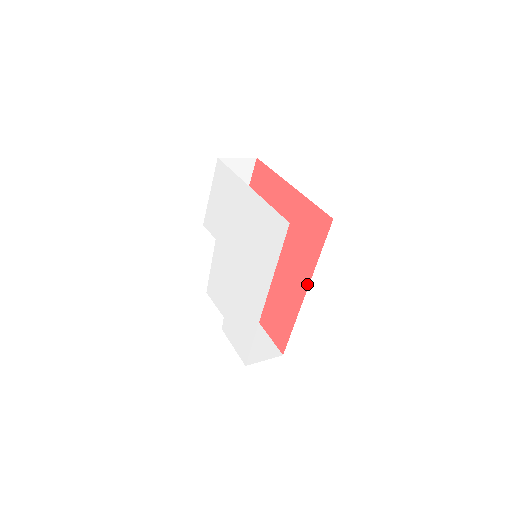
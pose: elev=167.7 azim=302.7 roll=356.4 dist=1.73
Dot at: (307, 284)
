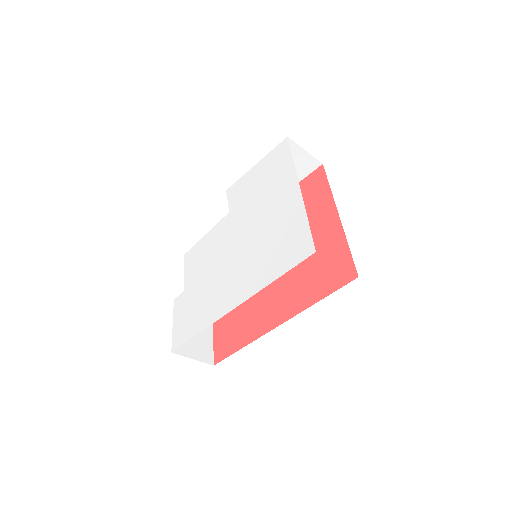
Dot at: (286, 318)
